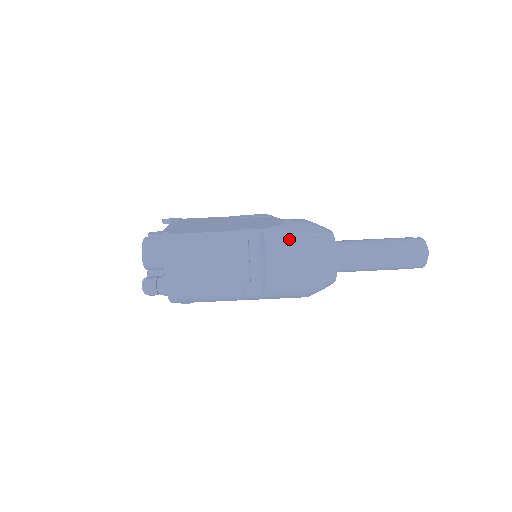
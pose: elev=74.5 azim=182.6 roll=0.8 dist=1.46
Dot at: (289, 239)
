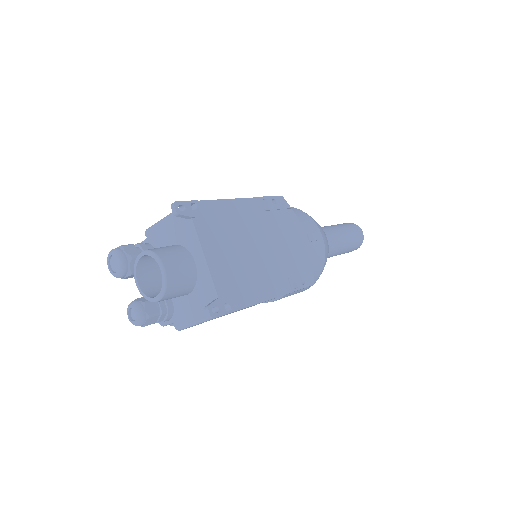
Dot at: occluded
